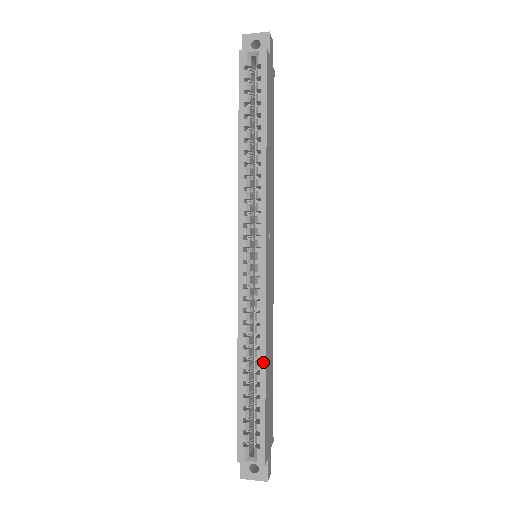
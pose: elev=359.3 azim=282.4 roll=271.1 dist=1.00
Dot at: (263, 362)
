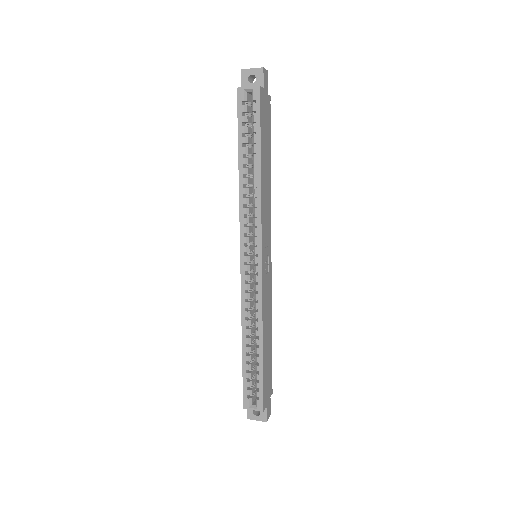
Dot at: (261, 339)
